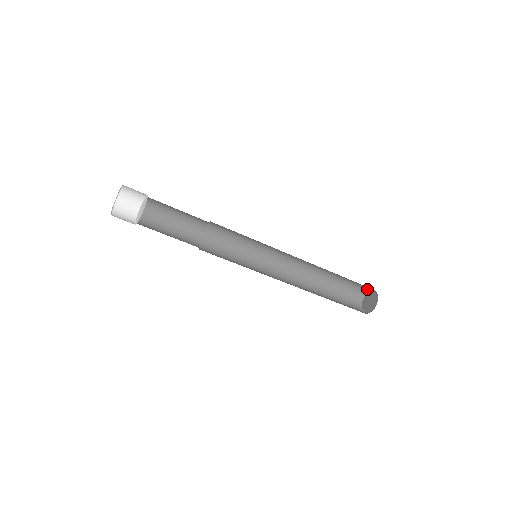
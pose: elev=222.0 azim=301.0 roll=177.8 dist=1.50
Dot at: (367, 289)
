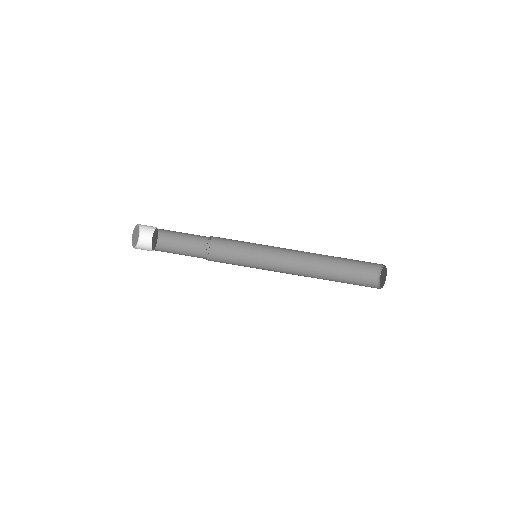
Dot at: (378, 269)
